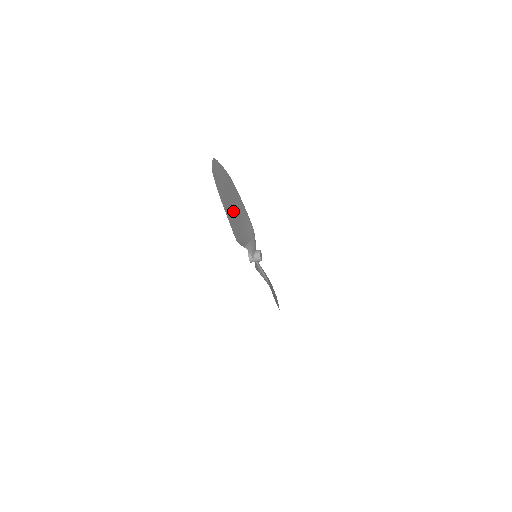
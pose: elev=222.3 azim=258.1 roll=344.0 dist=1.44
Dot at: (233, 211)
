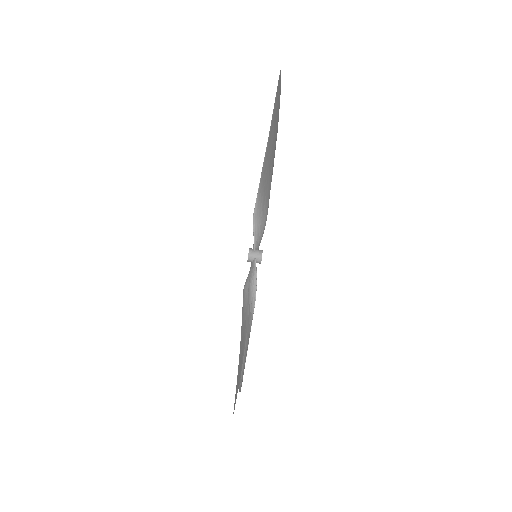
Dot at: (271, 145)
